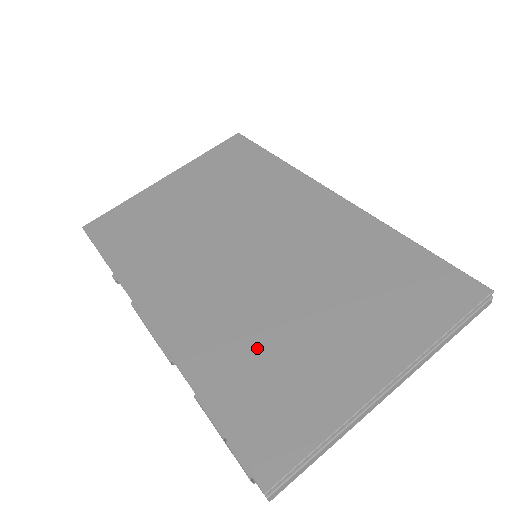
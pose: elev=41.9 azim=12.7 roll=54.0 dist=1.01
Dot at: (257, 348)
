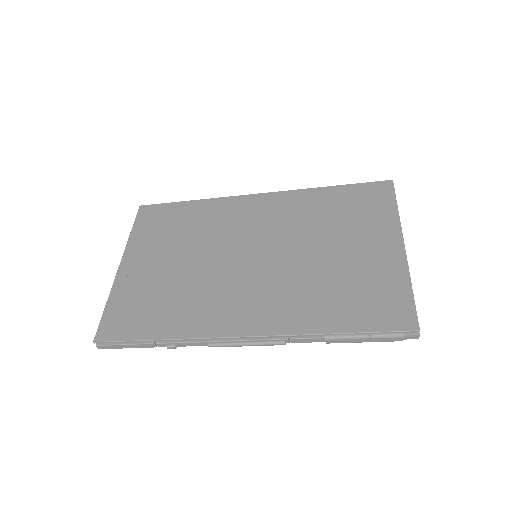
Dot at: (328, 287)
